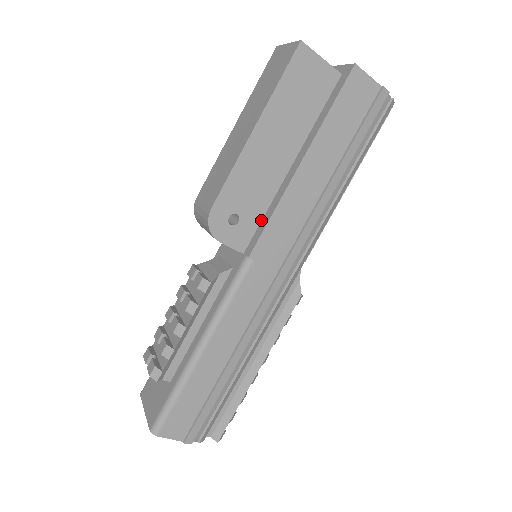
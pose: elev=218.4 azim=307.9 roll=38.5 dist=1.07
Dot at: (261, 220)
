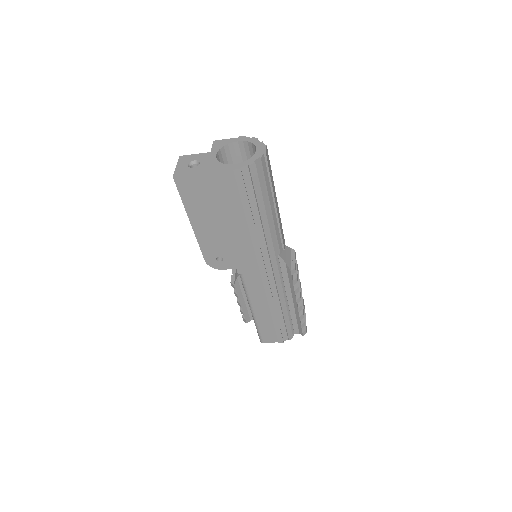
Dot at: occluded
